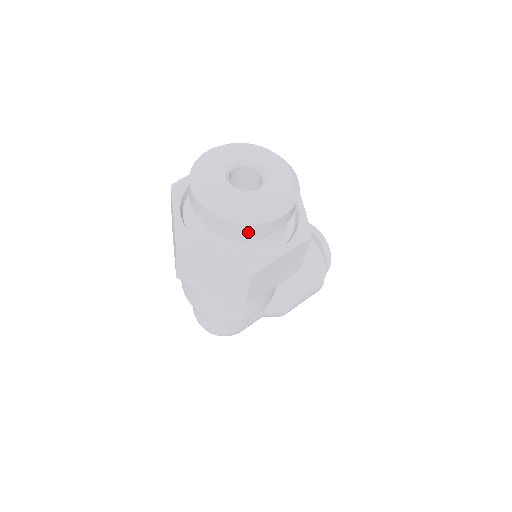
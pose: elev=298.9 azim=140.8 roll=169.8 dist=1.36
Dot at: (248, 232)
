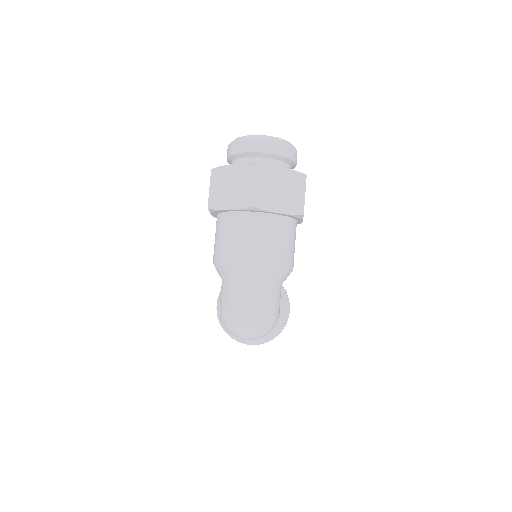
Dot at: (291, 154)
